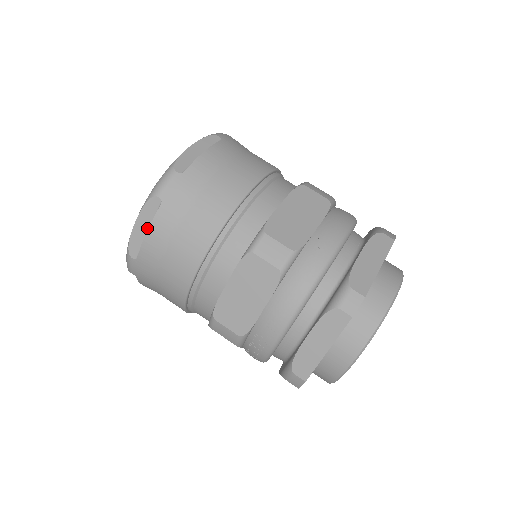
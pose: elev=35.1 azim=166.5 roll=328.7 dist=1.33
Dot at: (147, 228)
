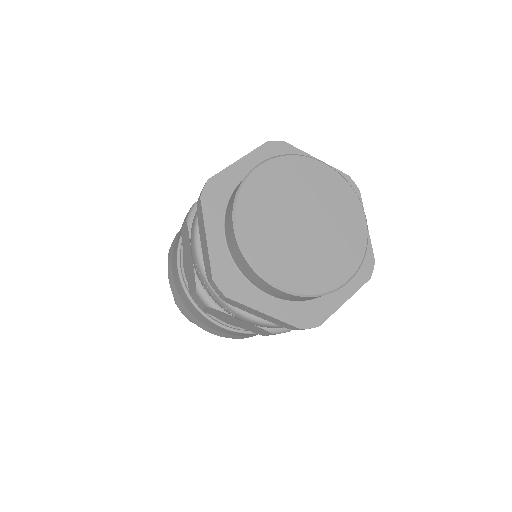
Dot at: occluded
